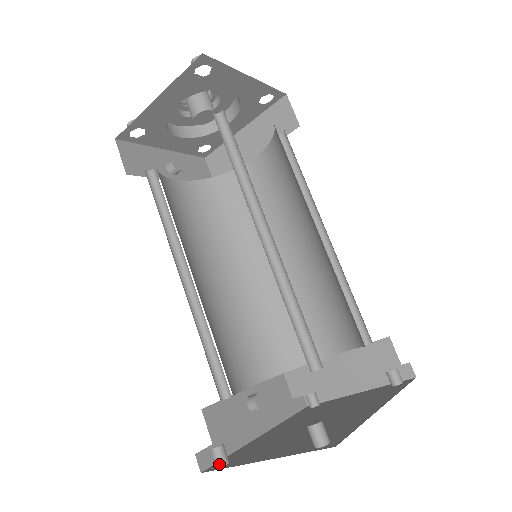
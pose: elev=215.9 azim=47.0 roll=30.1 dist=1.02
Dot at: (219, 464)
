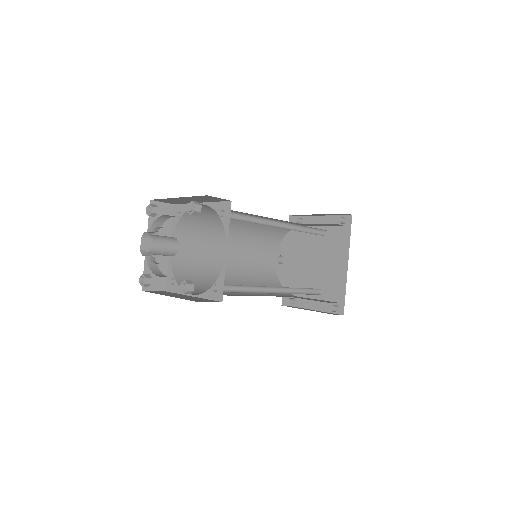
Dot at: (293, 304)
